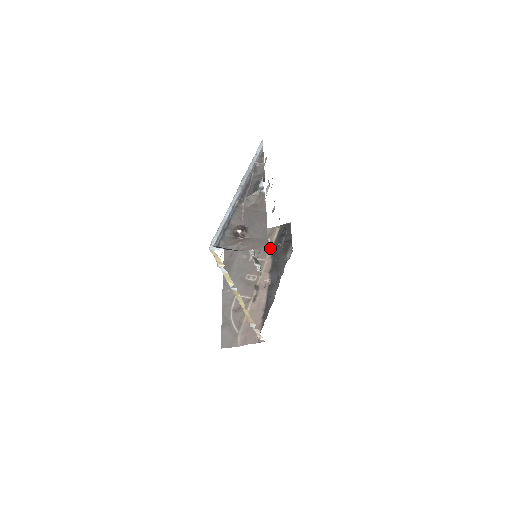
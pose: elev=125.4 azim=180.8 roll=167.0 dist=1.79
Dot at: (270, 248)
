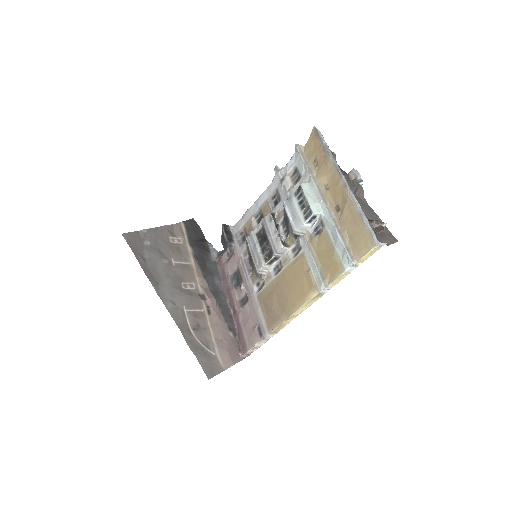
Dot at: (188, 249)
